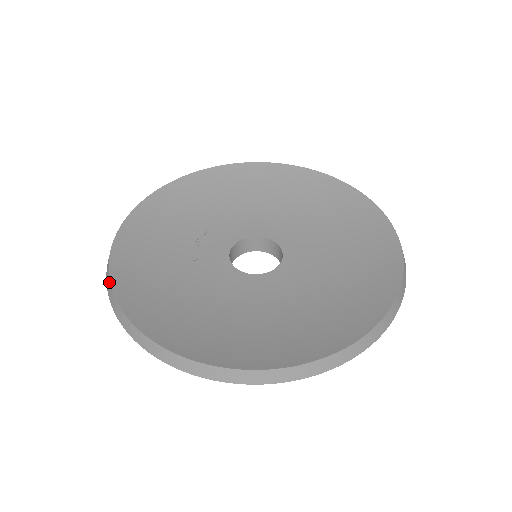
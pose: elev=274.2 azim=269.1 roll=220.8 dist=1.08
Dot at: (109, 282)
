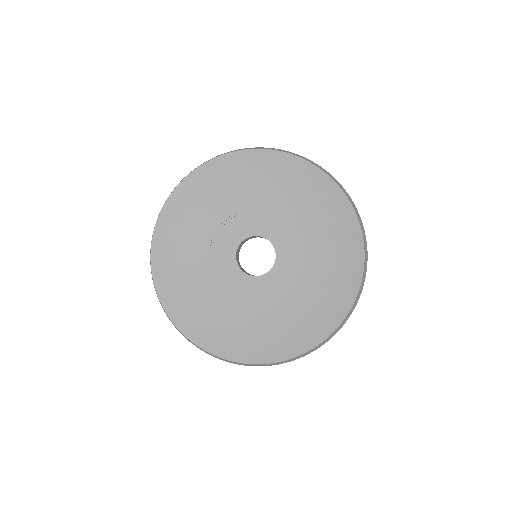
Dot at: (153, 231)
